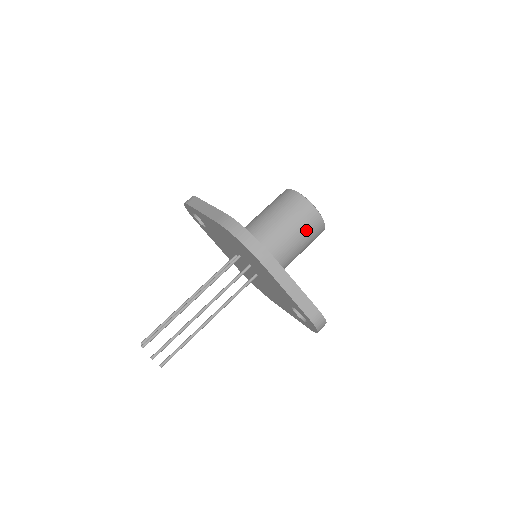
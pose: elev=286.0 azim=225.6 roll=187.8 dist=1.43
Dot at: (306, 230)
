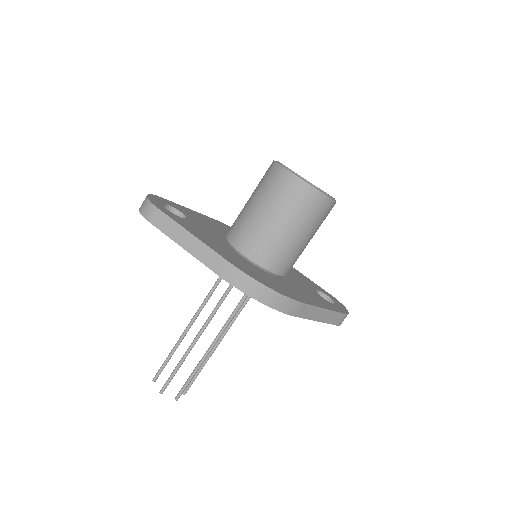
Dot at: (319, 225)
